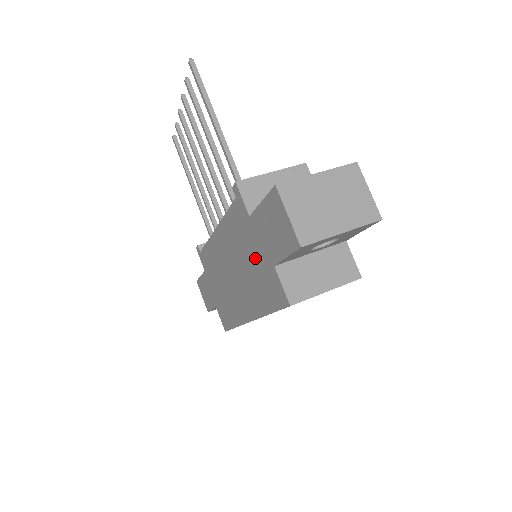
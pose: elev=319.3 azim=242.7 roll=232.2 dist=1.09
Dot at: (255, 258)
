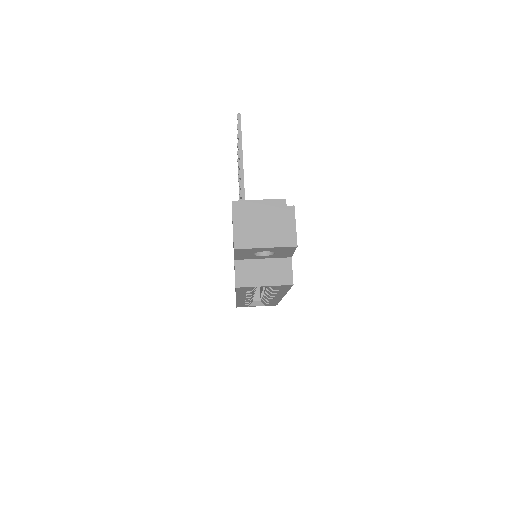
Dot at: occluded
